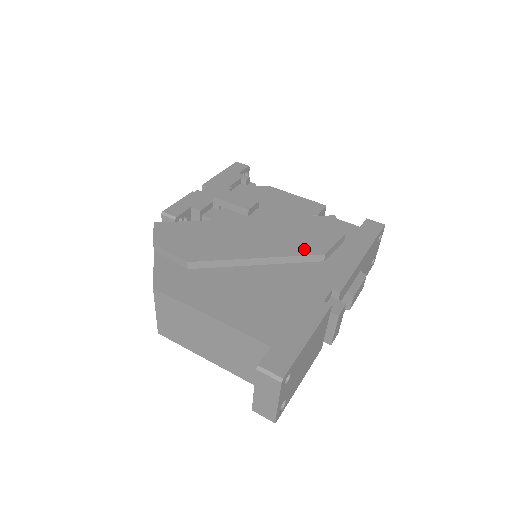
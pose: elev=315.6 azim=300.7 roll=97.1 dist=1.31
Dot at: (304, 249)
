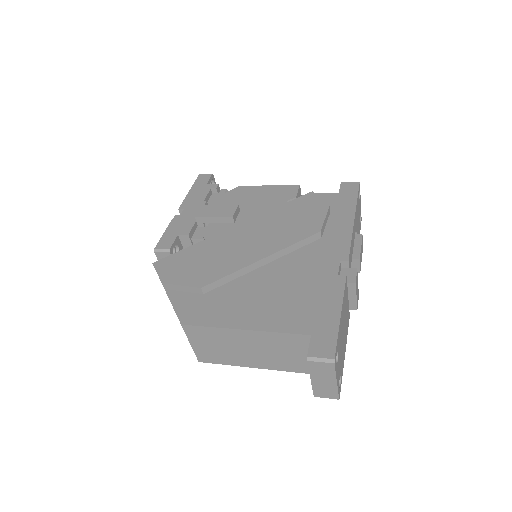
Dot at: (299, 234)
